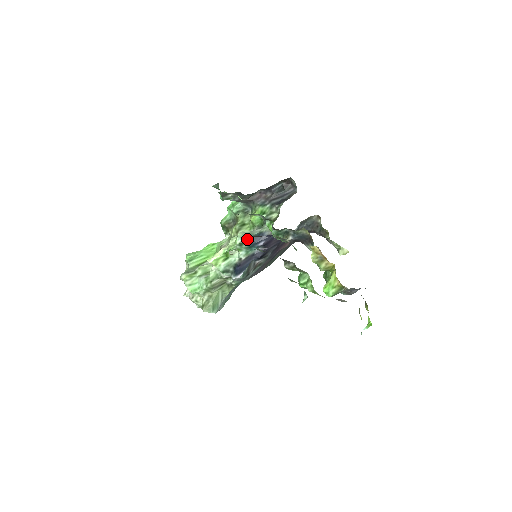
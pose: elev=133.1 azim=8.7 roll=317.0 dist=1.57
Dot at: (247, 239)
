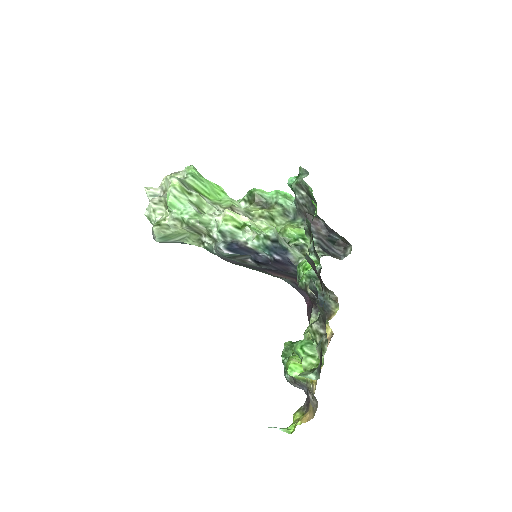
Dot at: (275, 240)
